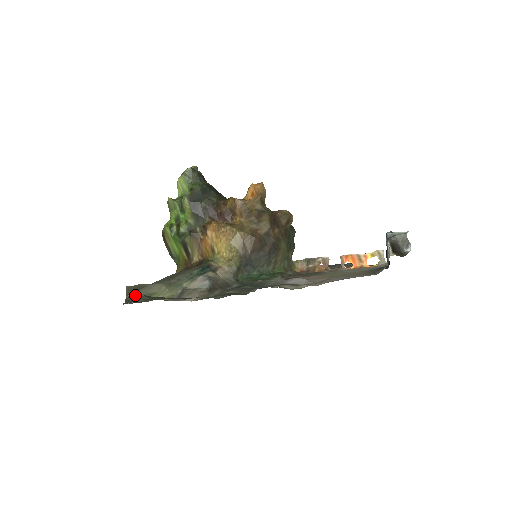
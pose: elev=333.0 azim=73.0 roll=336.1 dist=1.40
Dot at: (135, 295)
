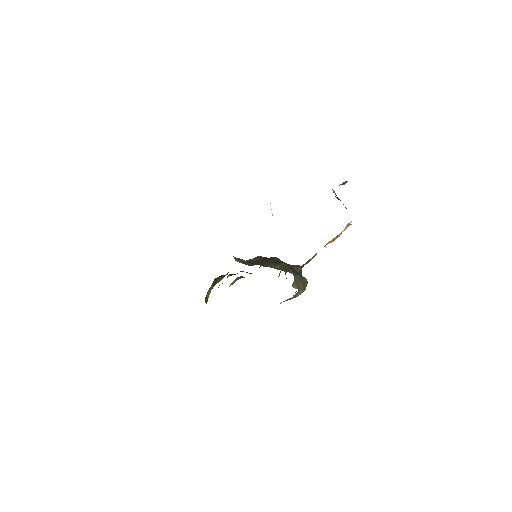
Dot at: occluded
